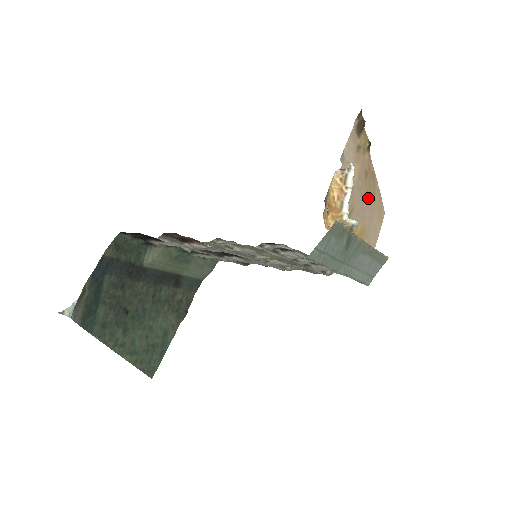
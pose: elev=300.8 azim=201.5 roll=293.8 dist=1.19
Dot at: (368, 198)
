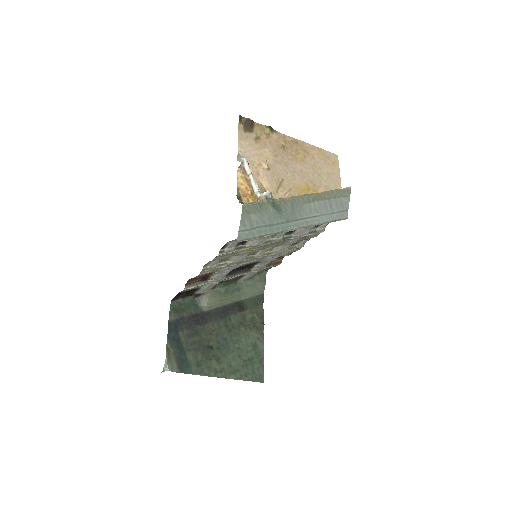
Dot at: (300, 161)
